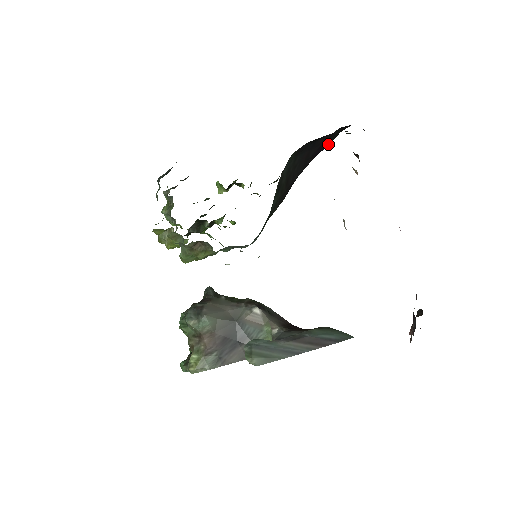
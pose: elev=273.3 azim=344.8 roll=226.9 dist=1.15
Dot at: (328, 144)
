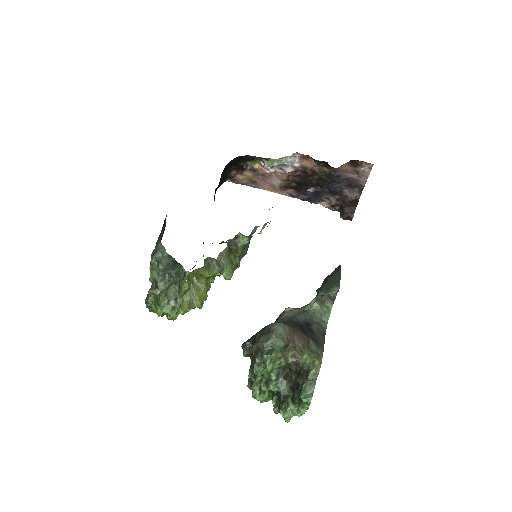
Dot at: occluded
